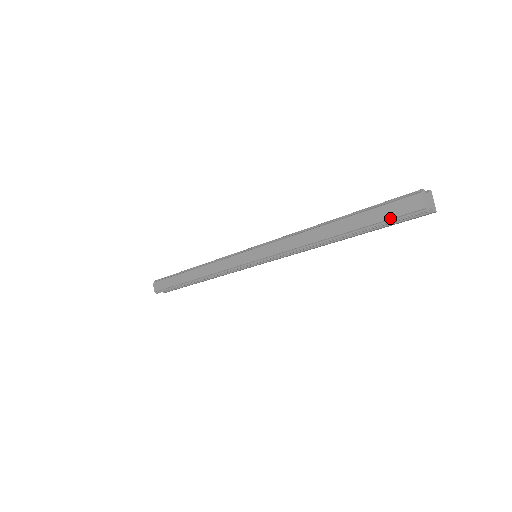
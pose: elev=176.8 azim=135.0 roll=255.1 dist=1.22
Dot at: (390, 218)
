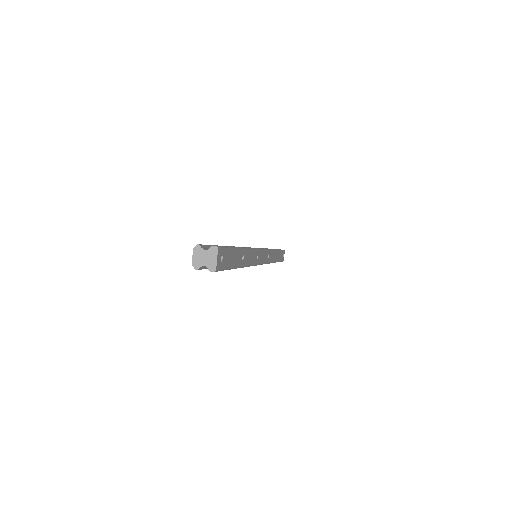
Dot at: occluded
